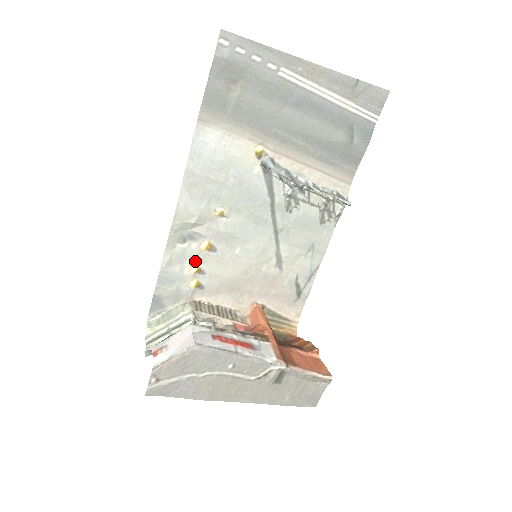
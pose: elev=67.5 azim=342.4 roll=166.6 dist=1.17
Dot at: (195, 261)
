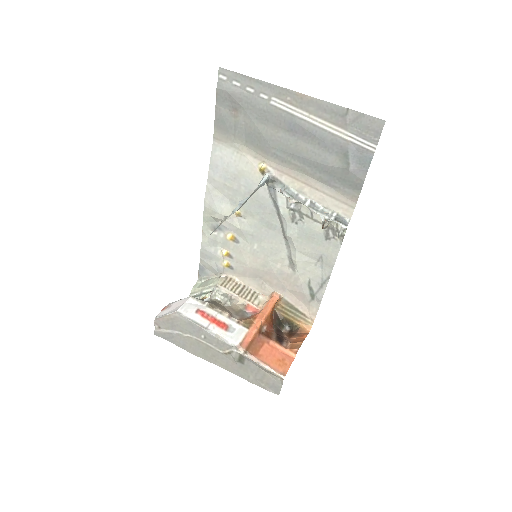
Dot at: (225, 247)
